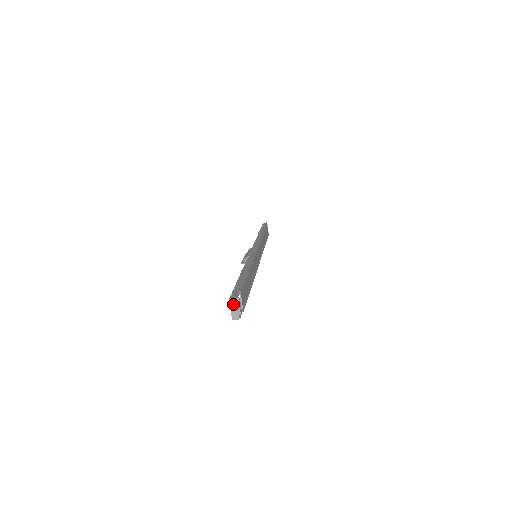
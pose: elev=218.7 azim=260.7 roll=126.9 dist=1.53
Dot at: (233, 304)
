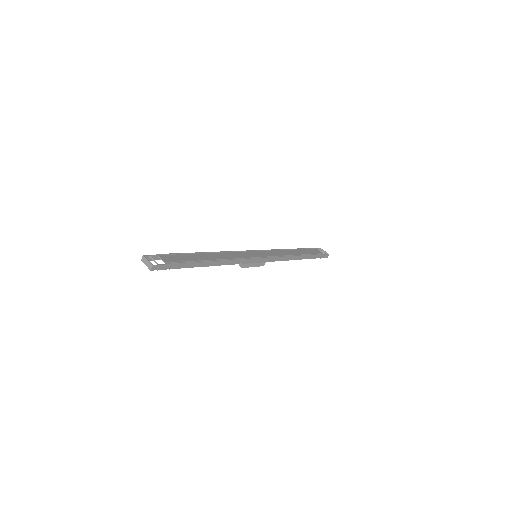
Dot at: (144, 261)
